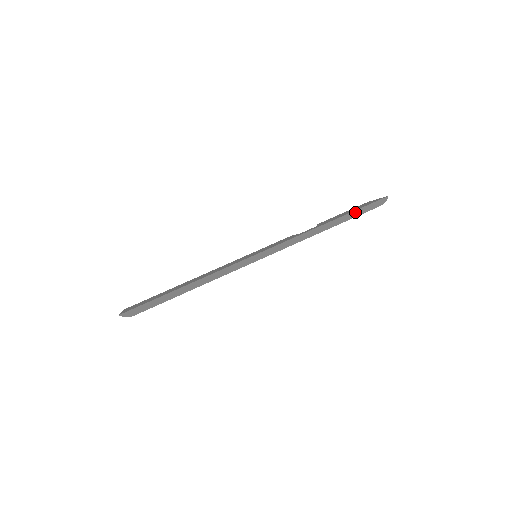
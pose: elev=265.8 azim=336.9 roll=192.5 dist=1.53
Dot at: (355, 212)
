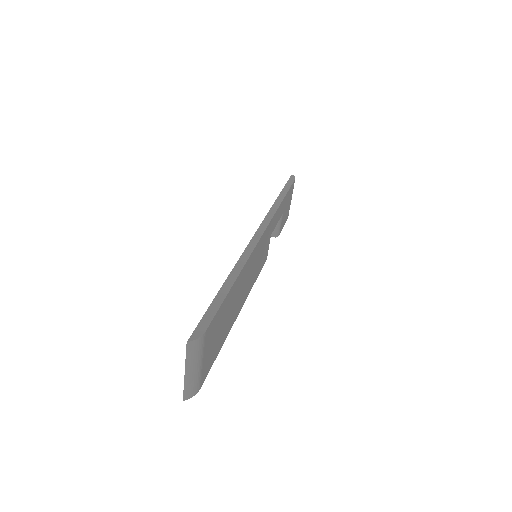
Dot at: (285, 187)
